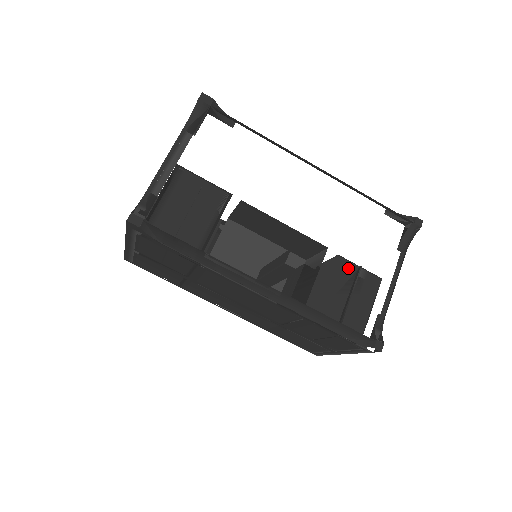
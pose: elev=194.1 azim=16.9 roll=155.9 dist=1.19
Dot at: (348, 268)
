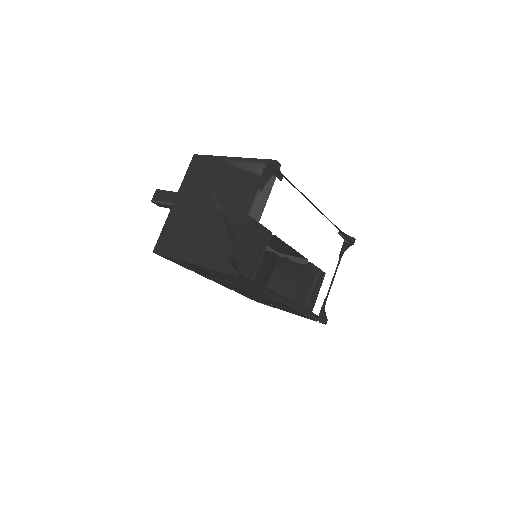
Dot at: (313, 270)
